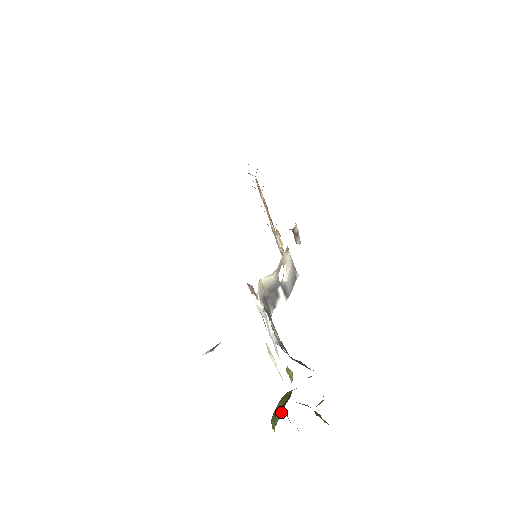
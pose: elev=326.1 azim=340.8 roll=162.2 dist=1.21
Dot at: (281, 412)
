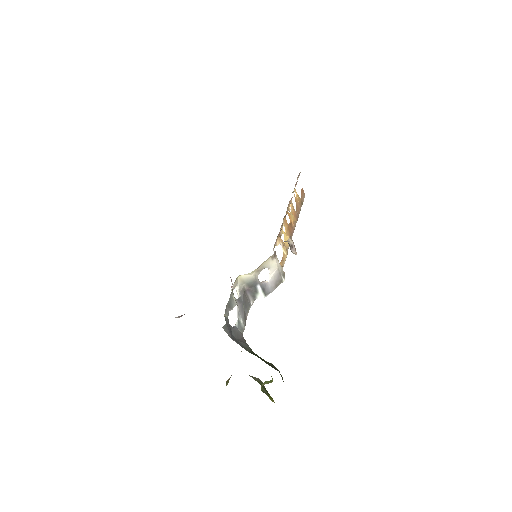
Dot at: occluded
